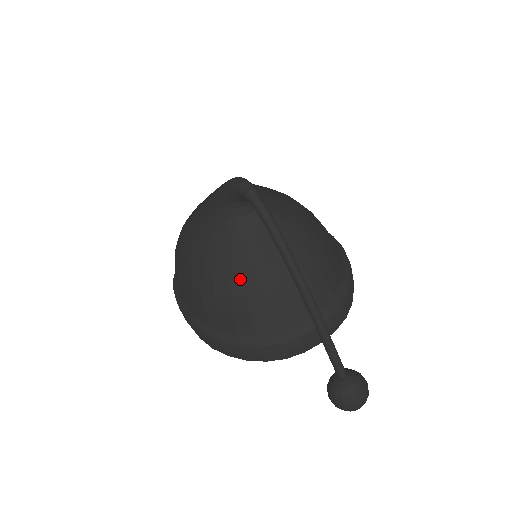
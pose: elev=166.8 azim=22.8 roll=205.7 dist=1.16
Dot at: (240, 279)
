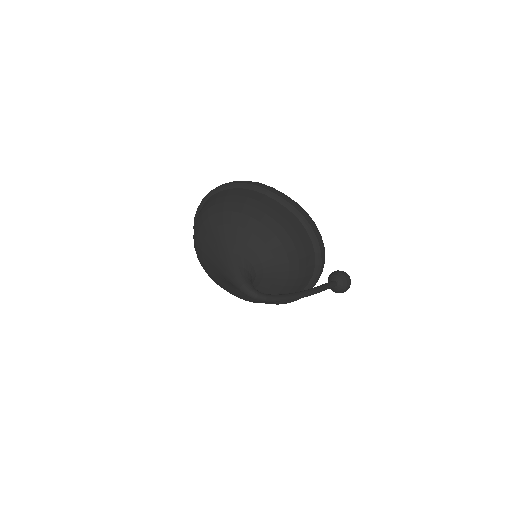
Dot at: occluded
